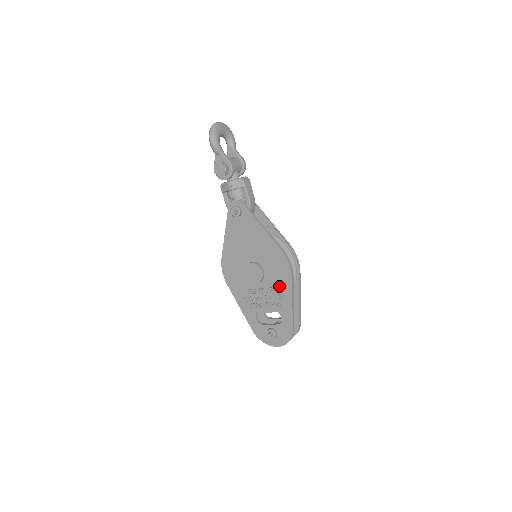
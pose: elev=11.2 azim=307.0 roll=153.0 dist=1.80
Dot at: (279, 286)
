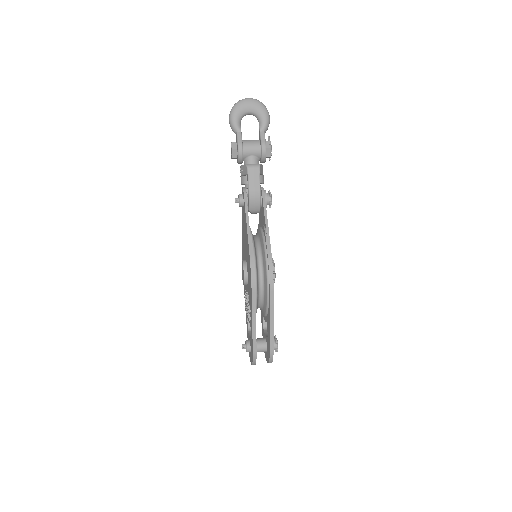
Dot at: occluded
